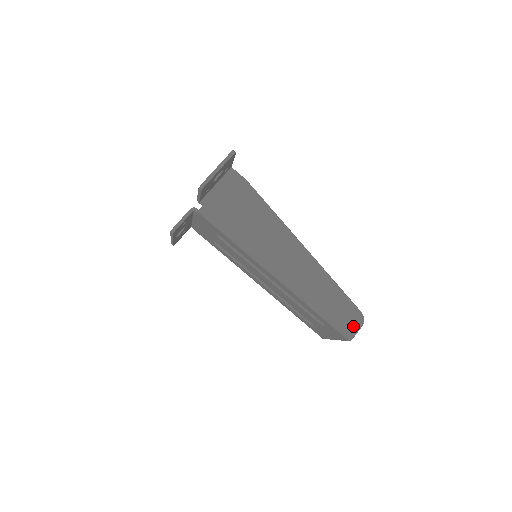
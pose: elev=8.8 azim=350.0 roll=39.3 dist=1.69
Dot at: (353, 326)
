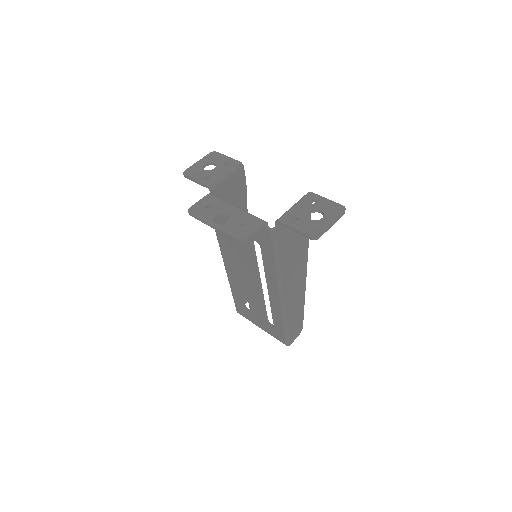
Dot at: (295, 336)
